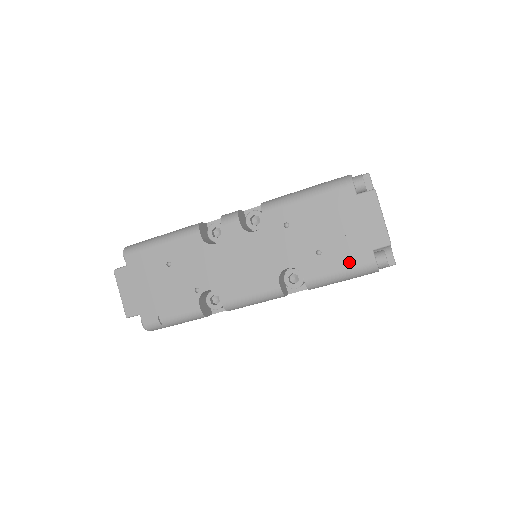
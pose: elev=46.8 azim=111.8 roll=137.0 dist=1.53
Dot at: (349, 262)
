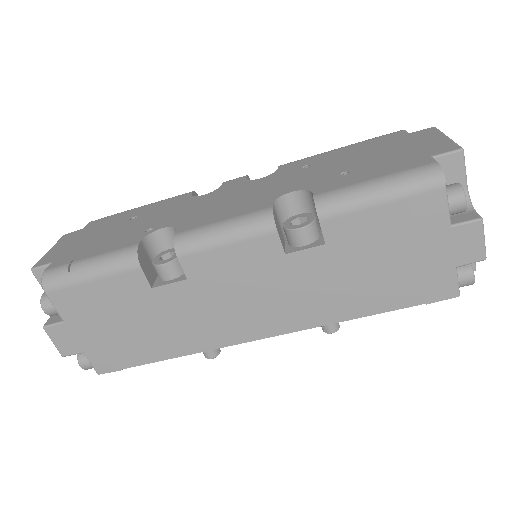
Dot at: (391, 170)
